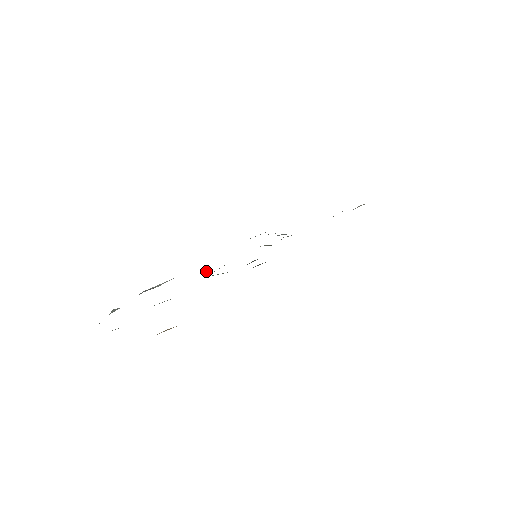
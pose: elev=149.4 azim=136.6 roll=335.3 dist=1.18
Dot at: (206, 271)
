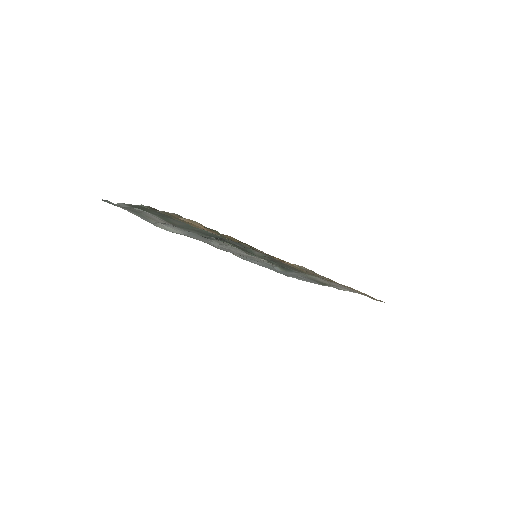
Dot at: (214, 241)
